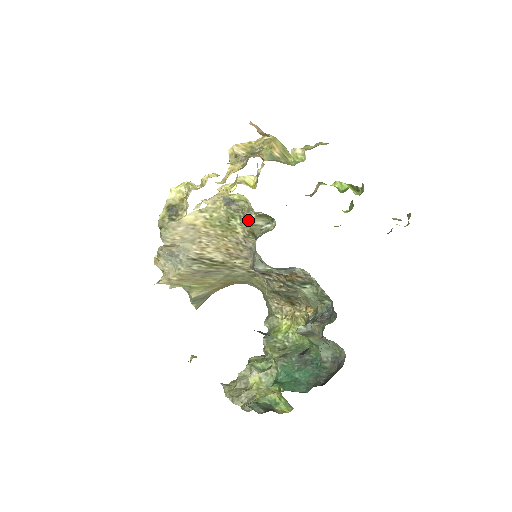
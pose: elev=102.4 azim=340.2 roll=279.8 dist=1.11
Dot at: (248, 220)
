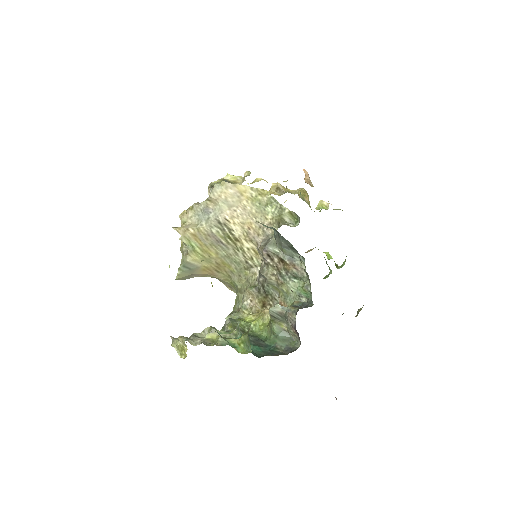
Dot at: (281, 212)
